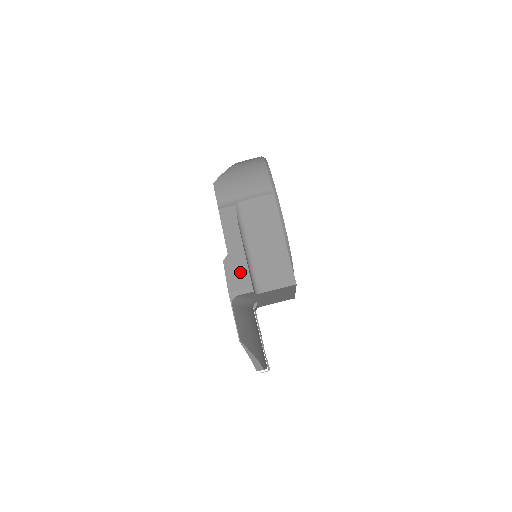
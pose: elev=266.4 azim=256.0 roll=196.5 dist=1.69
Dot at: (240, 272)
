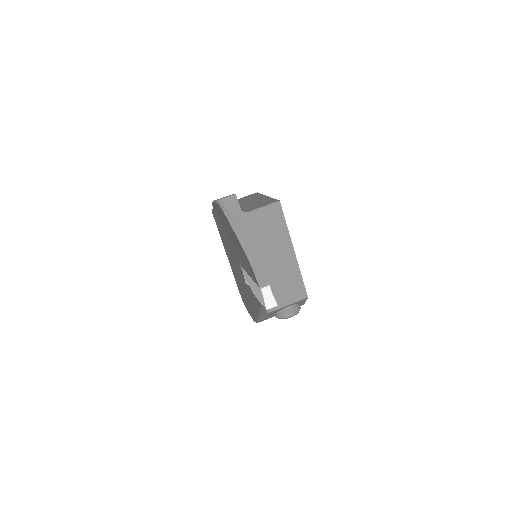
Dot at: occluded
